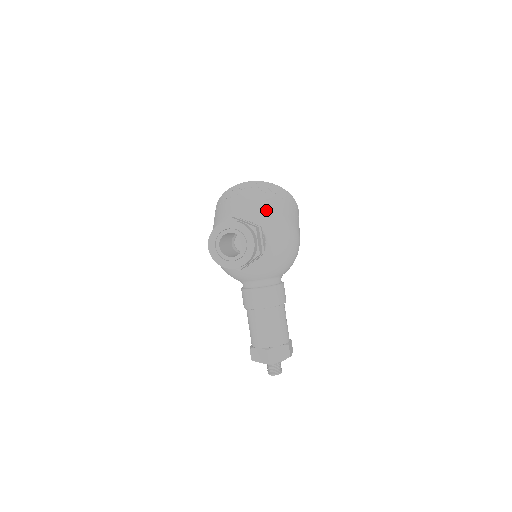
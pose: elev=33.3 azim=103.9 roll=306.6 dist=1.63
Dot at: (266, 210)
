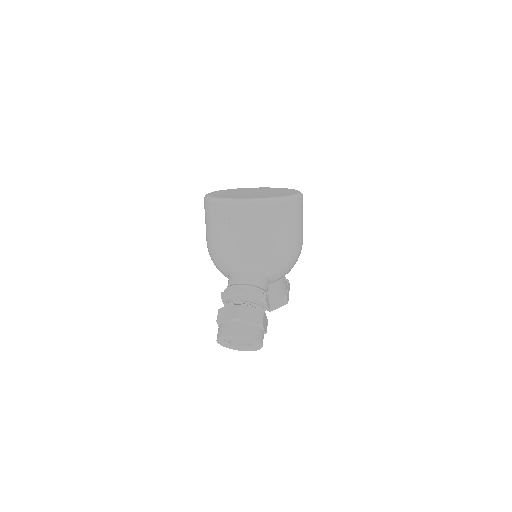
Dot at: (268, 251)
